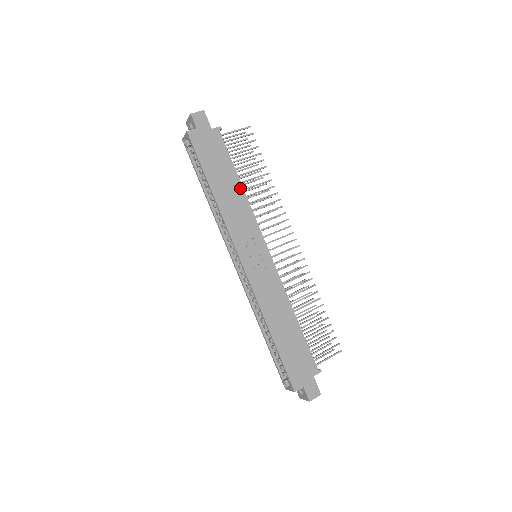
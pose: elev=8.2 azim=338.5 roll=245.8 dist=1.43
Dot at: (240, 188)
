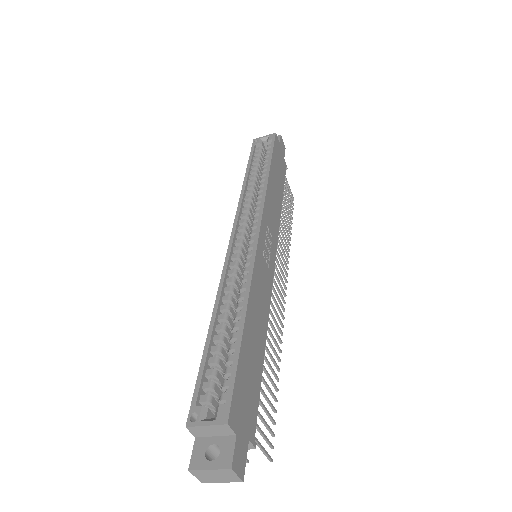
Dot at: (281, 204)
